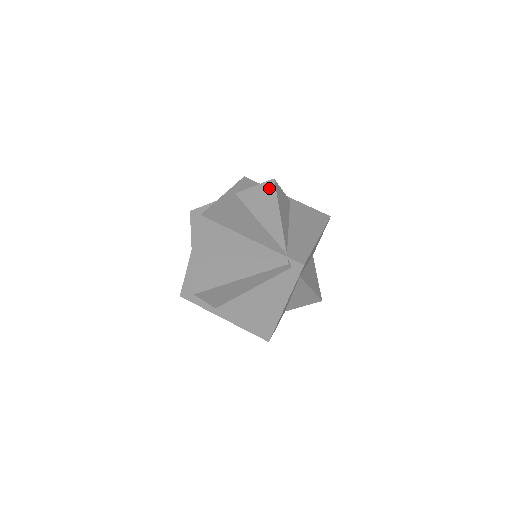
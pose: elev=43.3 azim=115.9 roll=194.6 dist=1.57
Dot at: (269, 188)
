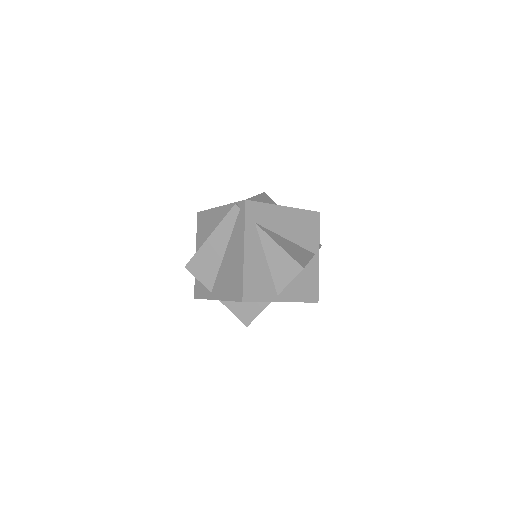
Dot at: occluded
